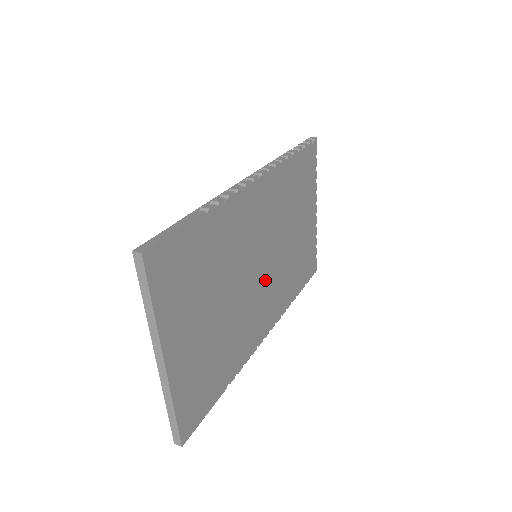
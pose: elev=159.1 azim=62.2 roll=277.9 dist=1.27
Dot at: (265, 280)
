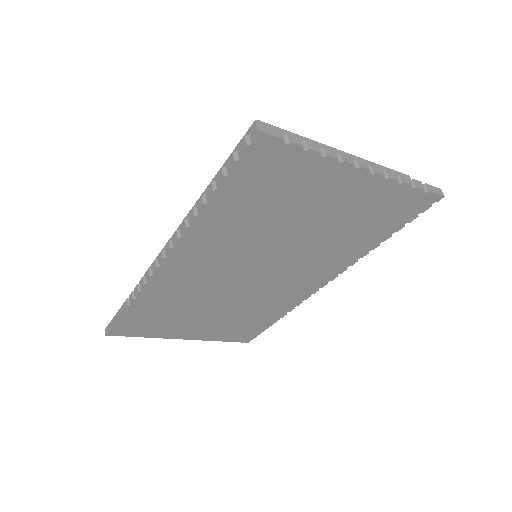
Dot at: (273, 275)
